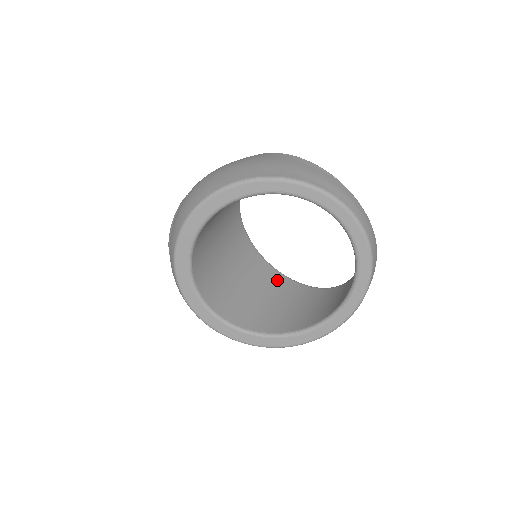
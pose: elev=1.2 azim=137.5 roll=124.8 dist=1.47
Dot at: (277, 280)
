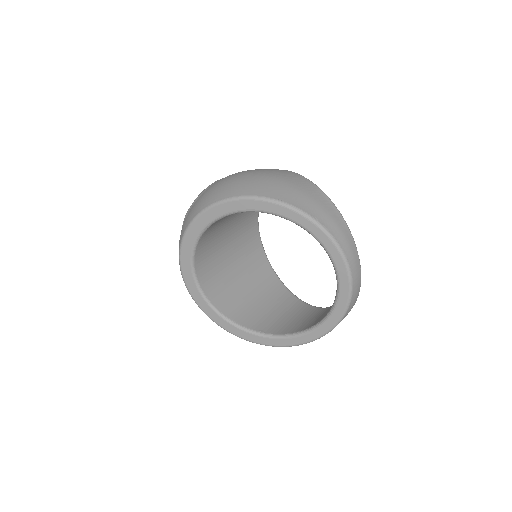
Dot at: (269, 278)
